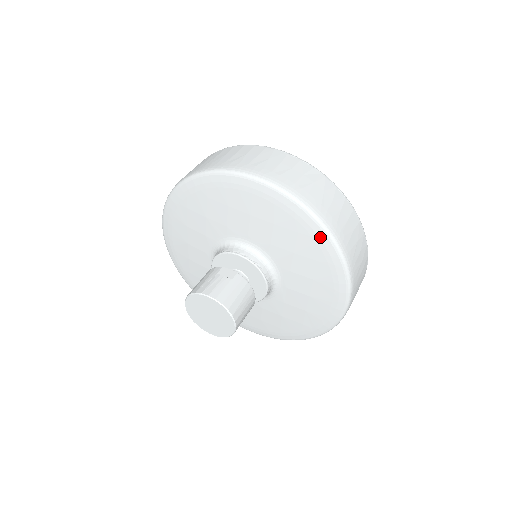
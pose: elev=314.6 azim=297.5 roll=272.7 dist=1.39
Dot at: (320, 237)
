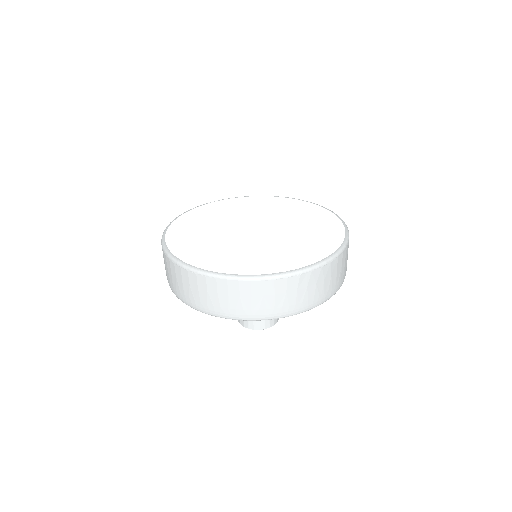
Dot at: occluded
